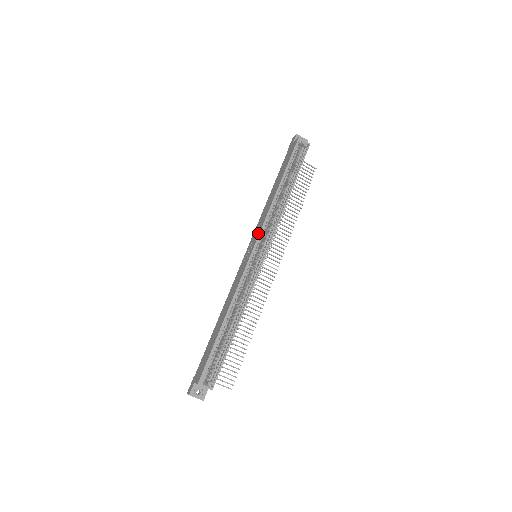
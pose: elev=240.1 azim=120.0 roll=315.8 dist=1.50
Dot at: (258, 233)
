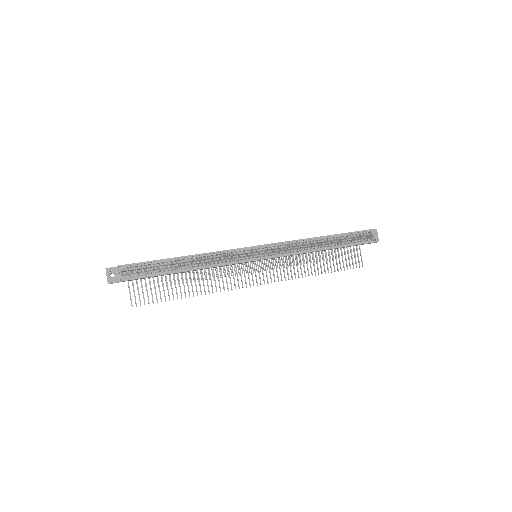
Dot at: (275, 243)
